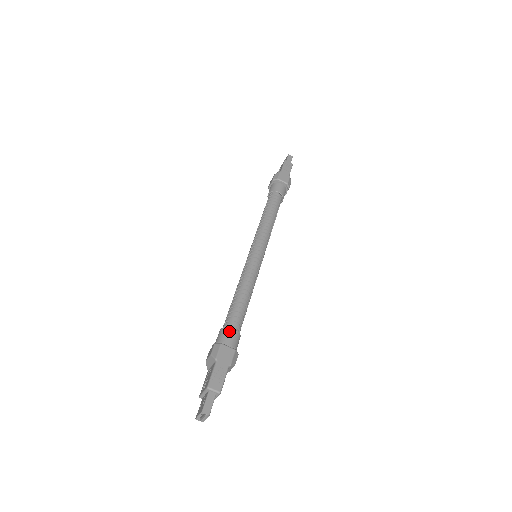
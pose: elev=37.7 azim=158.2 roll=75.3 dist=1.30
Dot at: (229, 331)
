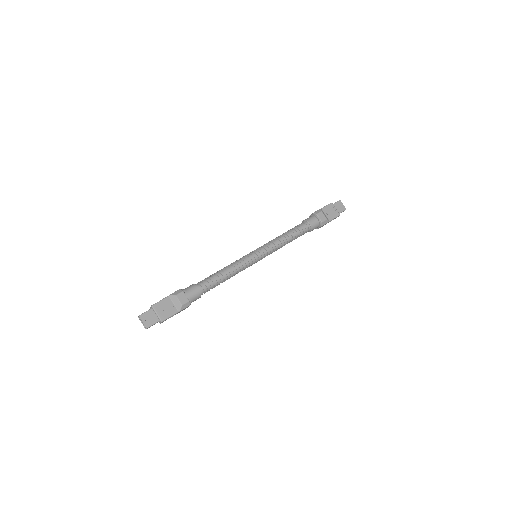
Dot at: occluded
